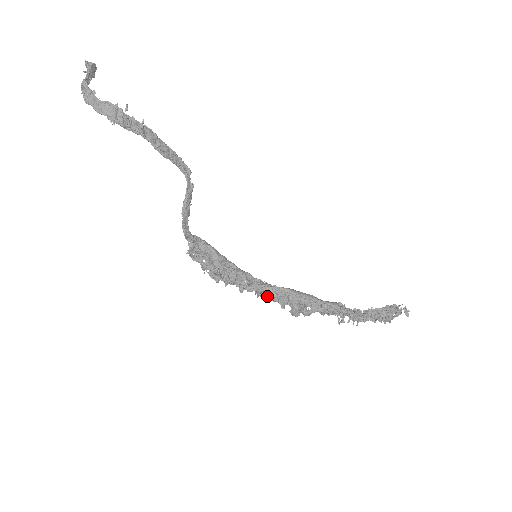
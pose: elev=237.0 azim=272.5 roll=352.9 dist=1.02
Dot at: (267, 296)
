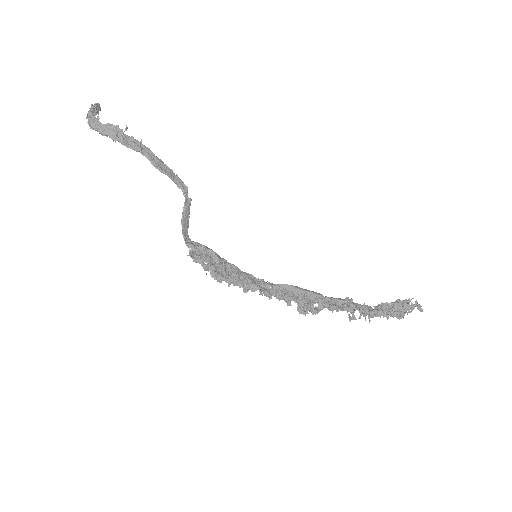
Dot at: (271, 293)
